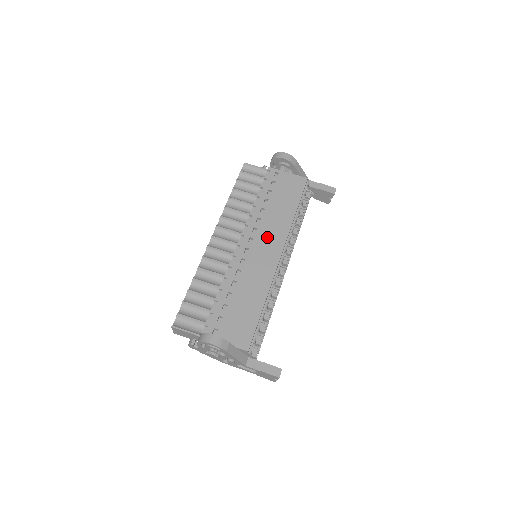
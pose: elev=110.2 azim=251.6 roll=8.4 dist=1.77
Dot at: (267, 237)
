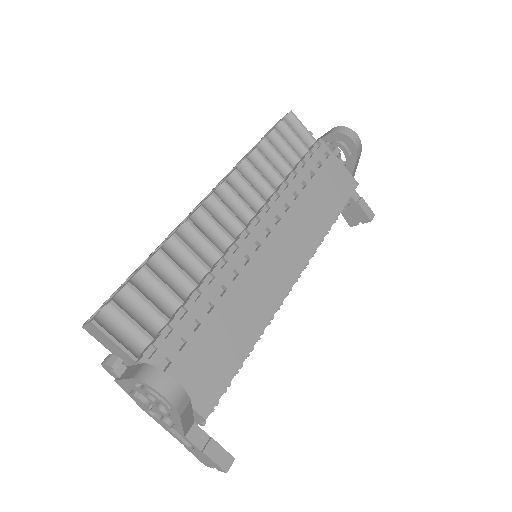
Dot at: (289, 239)
